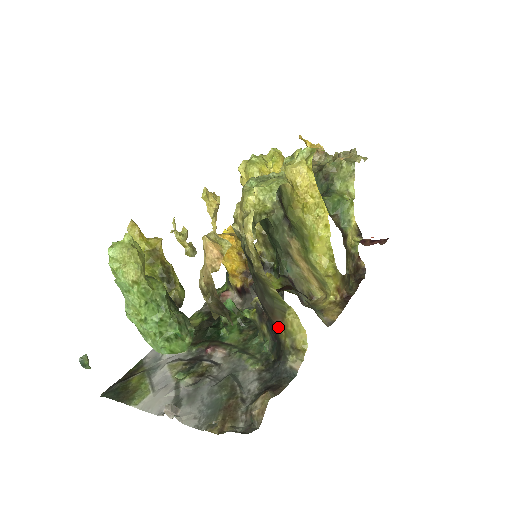
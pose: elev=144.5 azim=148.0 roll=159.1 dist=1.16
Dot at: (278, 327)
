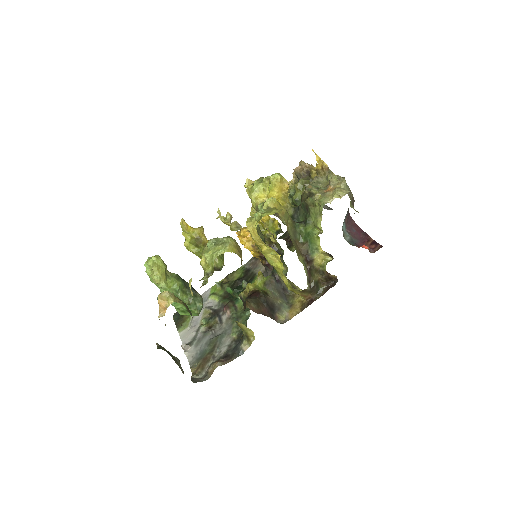
Dot at: (237, 324)
